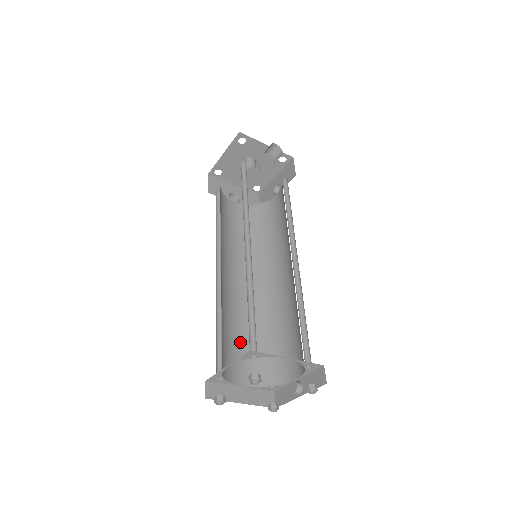
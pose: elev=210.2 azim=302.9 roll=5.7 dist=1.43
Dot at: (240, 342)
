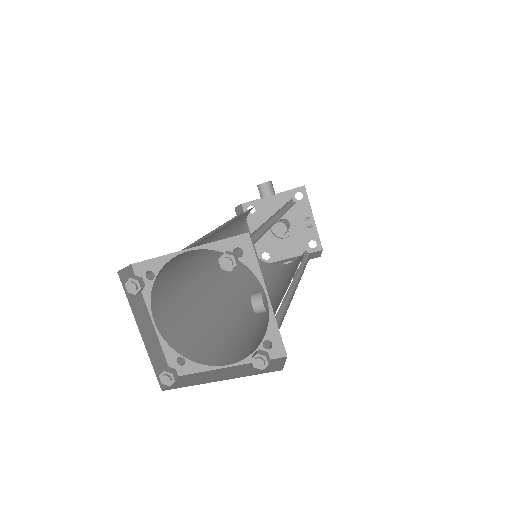
Dot at: (244, 335)
